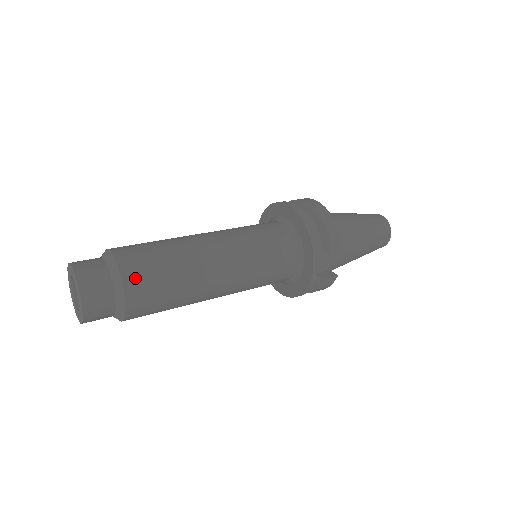
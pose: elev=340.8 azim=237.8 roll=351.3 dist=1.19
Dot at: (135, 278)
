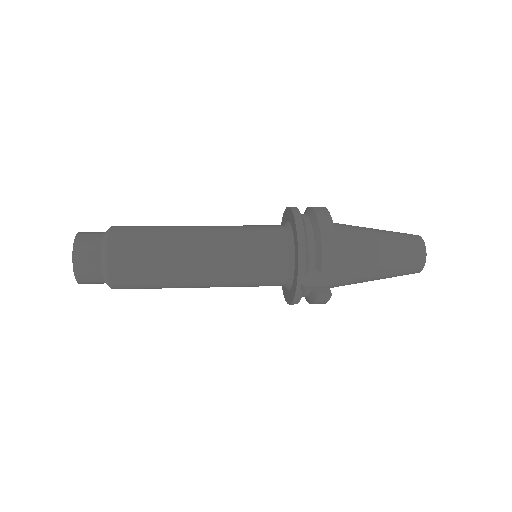
Dot at: (118, 257)
